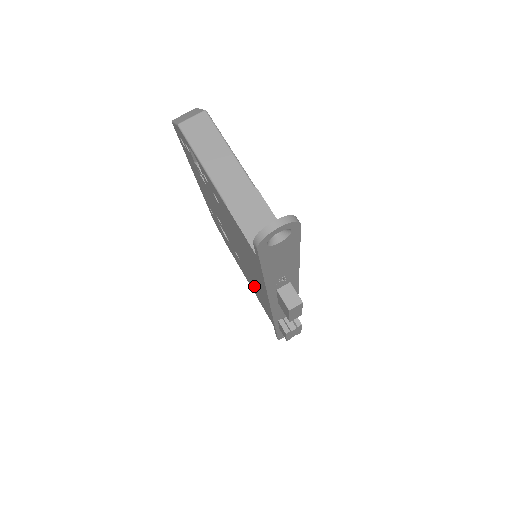
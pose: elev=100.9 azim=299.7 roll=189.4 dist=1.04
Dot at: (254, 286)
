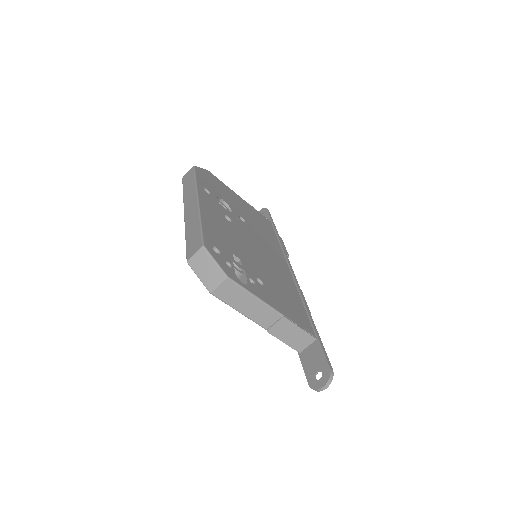
Dot at: occluded
